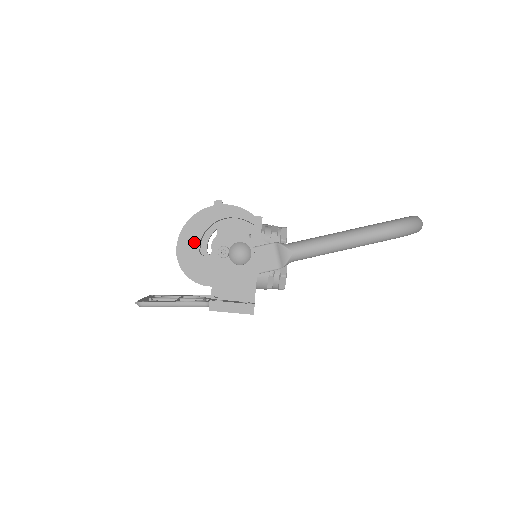
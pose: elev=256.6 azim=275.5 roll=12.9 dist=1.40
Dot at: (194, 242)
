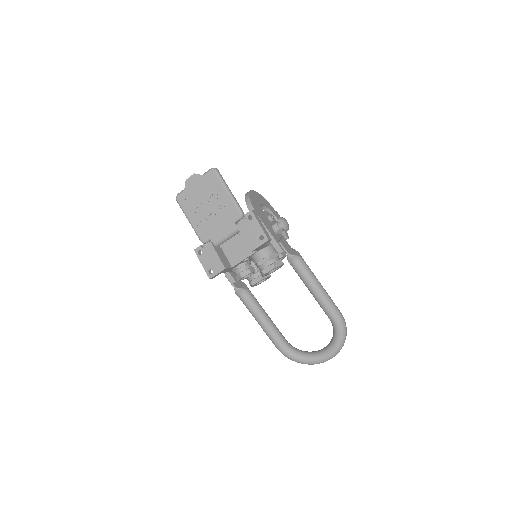
Dot at: (261, 201)
